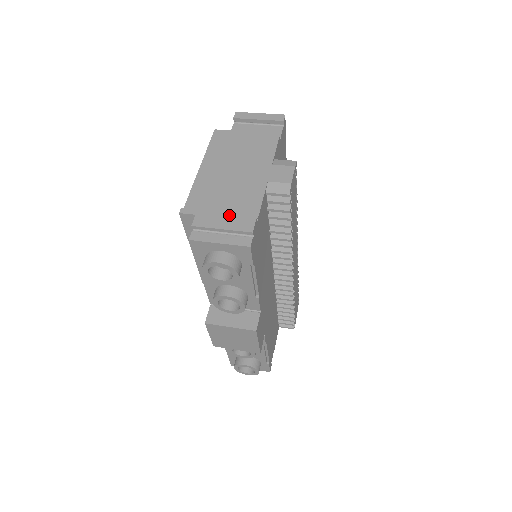
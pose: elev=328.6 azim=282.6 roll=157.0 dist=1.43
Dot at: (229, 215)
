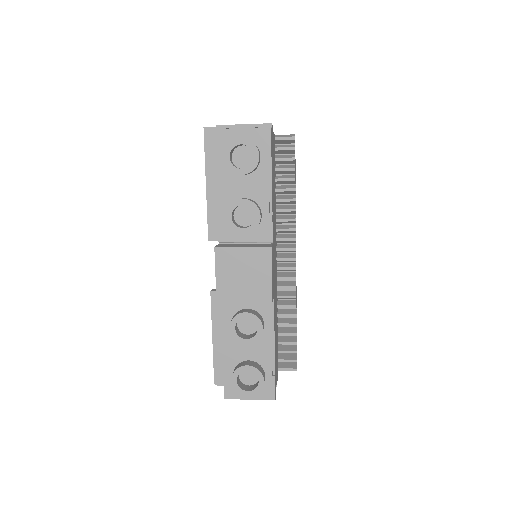
Dot at: occluded
